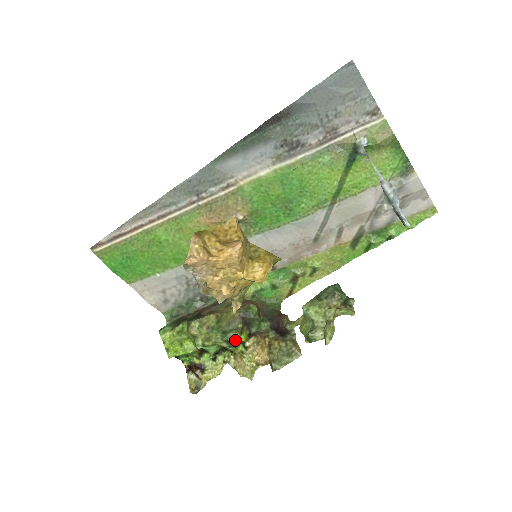
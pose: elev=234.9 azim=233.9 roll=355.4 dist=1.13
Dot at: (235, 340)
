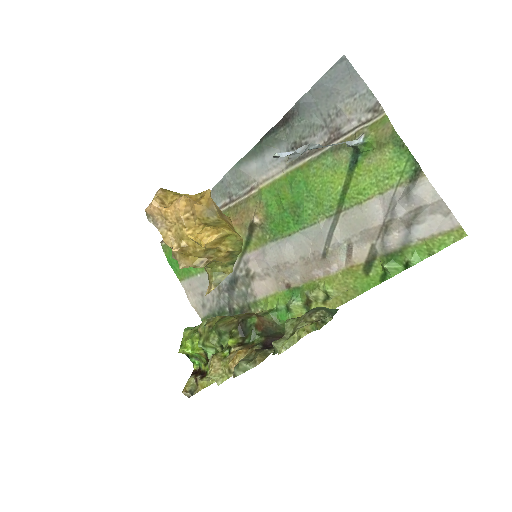
Dot at: (226, 345)
